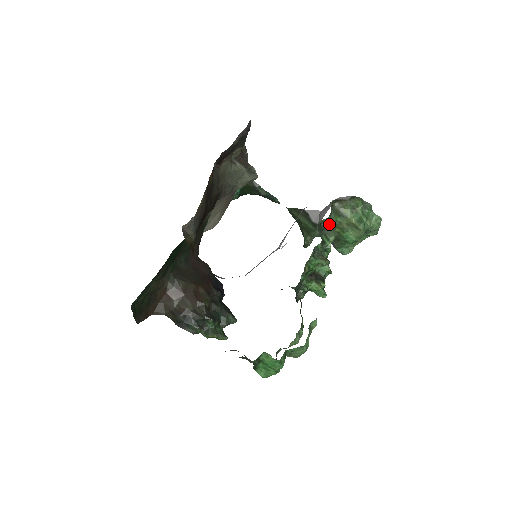
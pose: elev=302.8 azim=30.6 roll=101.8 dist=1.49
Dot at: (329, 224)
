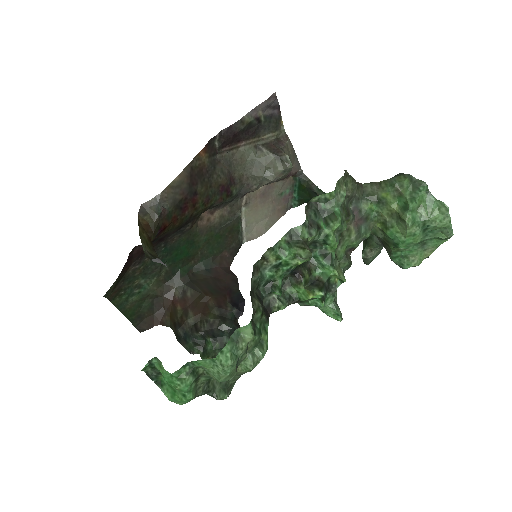
Dot at: (334, 205)
